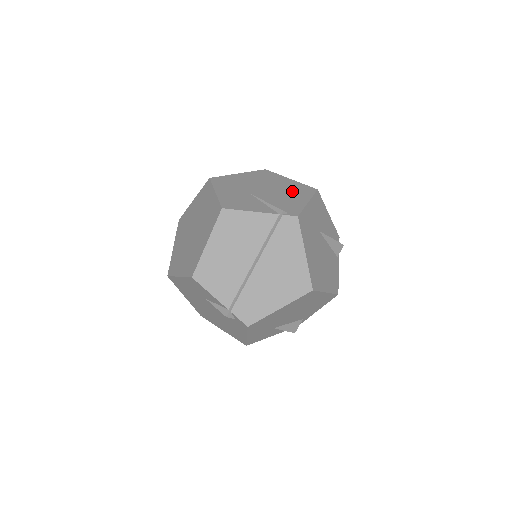
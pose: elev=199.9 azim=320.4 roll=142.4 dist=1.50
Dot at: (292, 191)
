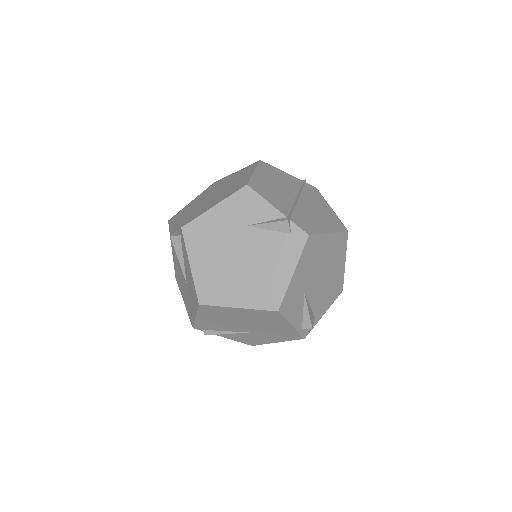
Dot at: occluded
